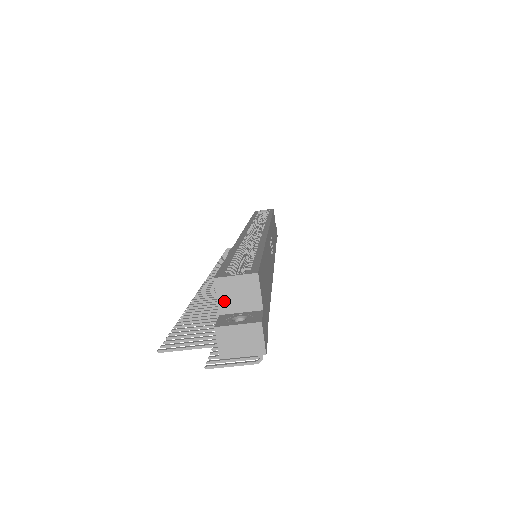
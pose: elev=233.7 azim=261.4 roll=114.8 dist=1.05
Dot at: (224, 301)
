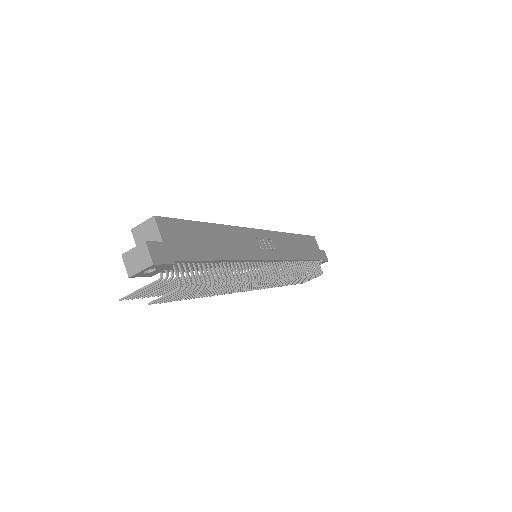
Dot at: occluded
